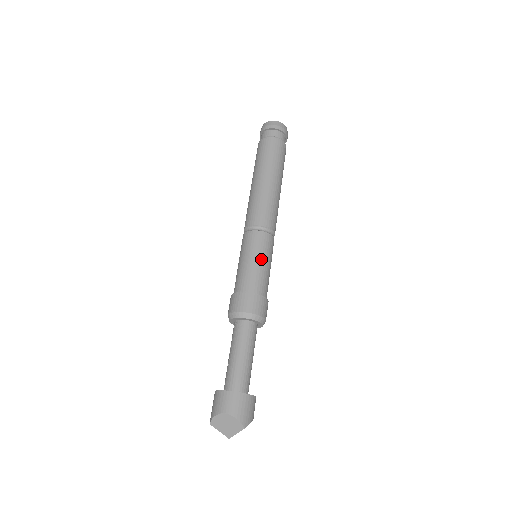
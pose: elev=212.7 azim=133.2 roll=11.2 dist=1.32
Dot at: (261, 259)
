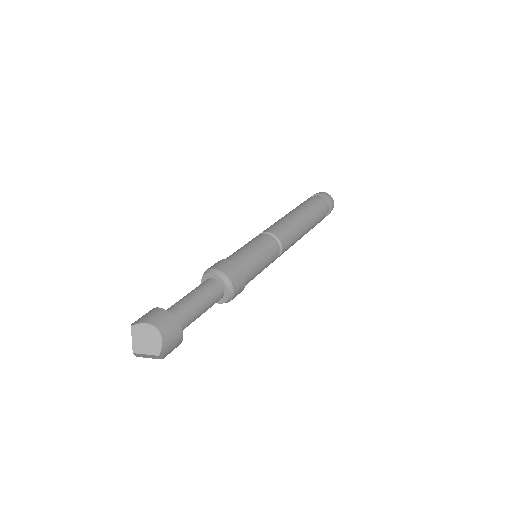
Dot at: (264, 260)
